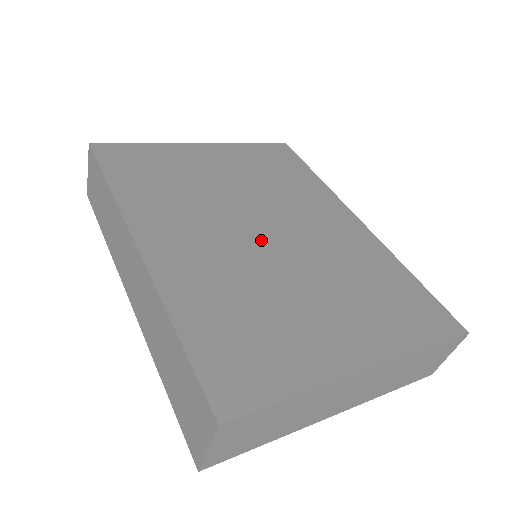
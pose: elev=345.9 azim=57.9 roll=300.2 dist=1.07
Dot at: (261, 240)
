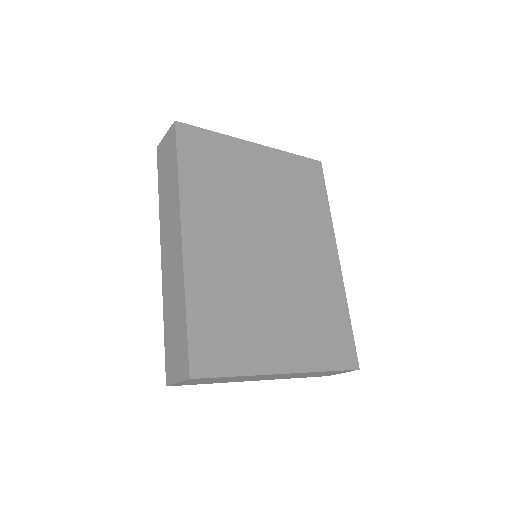
Dot at: (263, 255)
